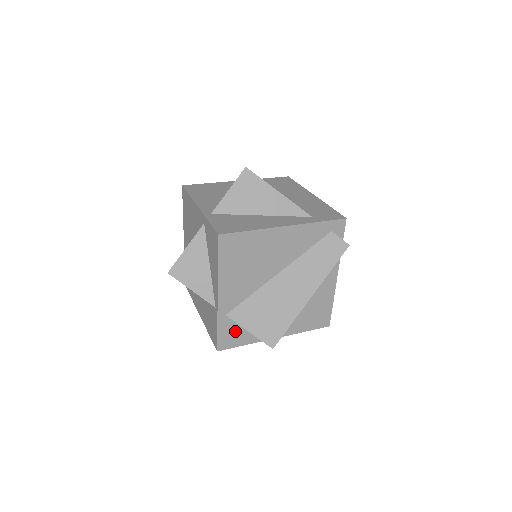
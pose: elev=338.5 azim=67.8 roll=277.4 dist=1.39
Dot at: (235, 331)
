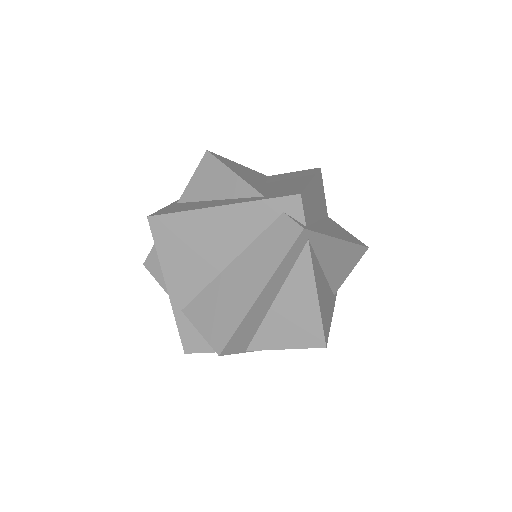
Dot at: (198, 332)
